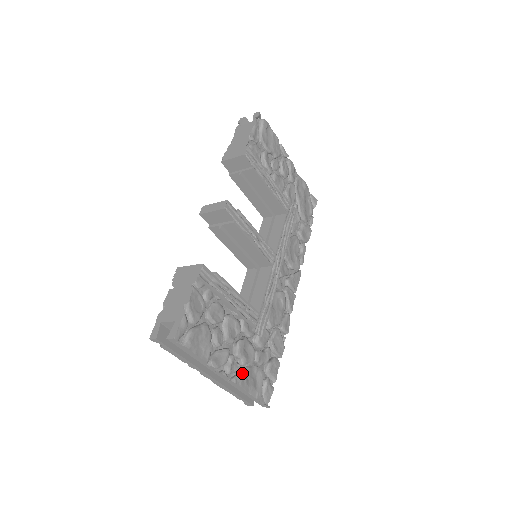
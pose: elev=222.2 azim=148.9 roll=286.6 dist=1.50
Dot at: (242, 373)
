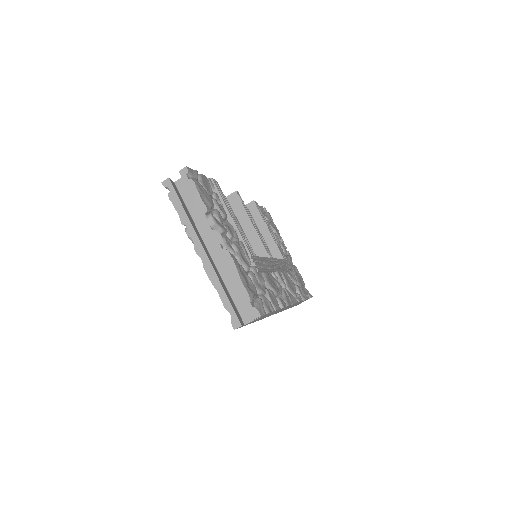
Dot at: (236, 259)
